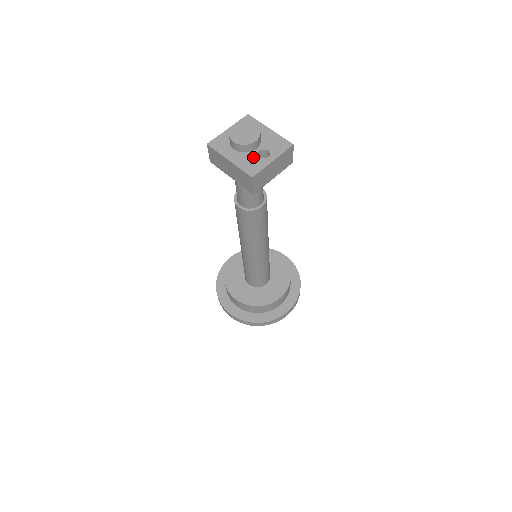
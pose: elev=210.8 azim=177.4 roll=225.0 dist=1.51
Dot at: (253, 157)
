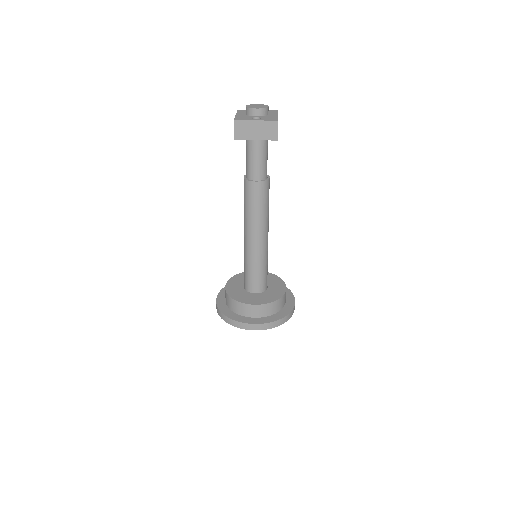
Dot at: (249, 117)
